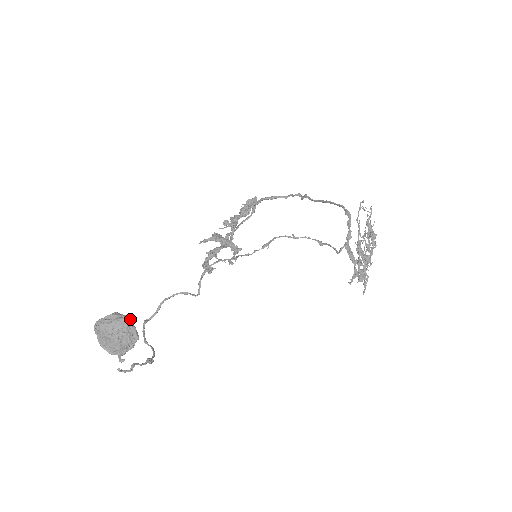
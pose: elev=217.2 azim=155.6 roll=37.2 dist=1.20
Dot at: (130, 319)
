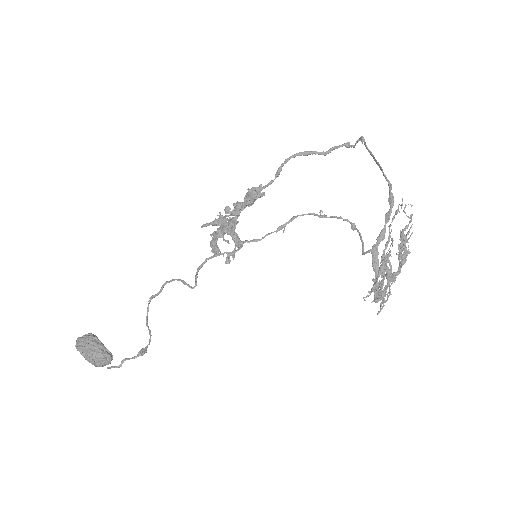
Dot at: (101, 346)
